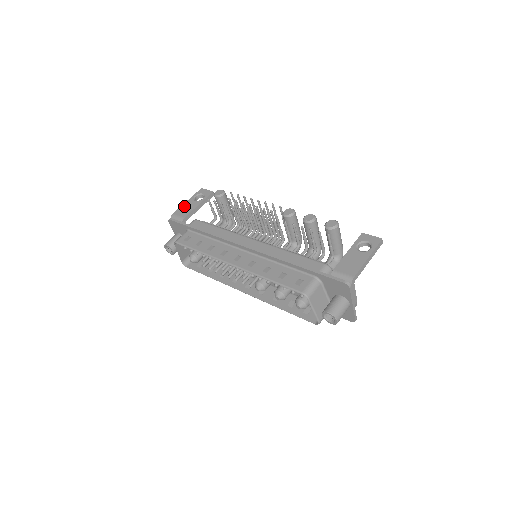
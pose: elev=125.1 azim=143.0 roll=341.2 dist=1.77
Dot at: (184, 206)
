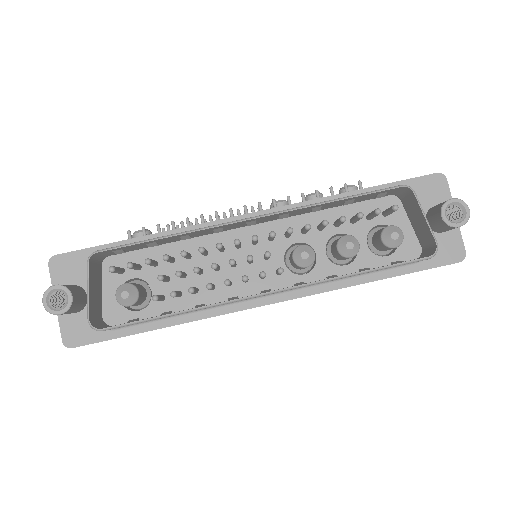
Dot at: occluded
